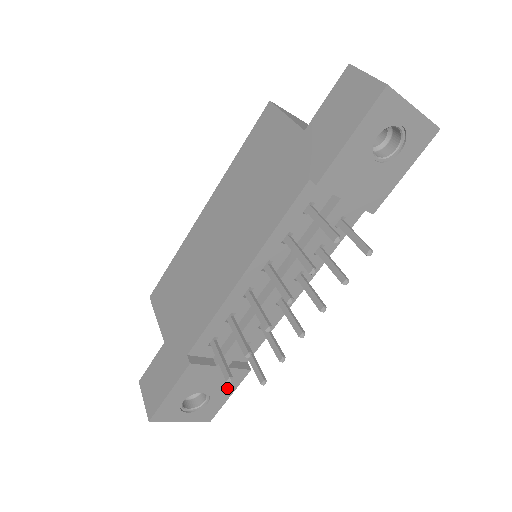
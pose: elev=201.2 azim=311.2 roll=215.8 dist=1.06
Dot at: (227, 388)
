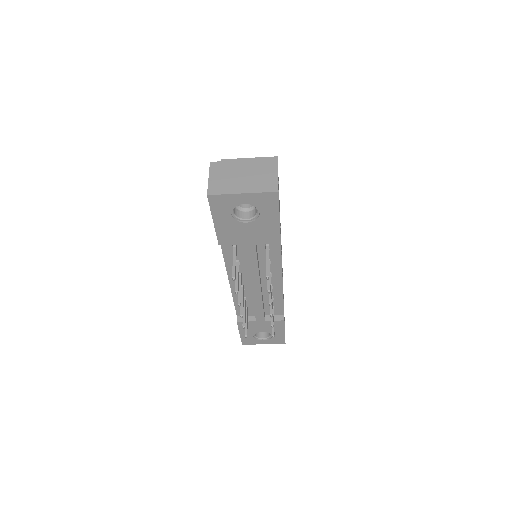
Dot at: (277, 329)
